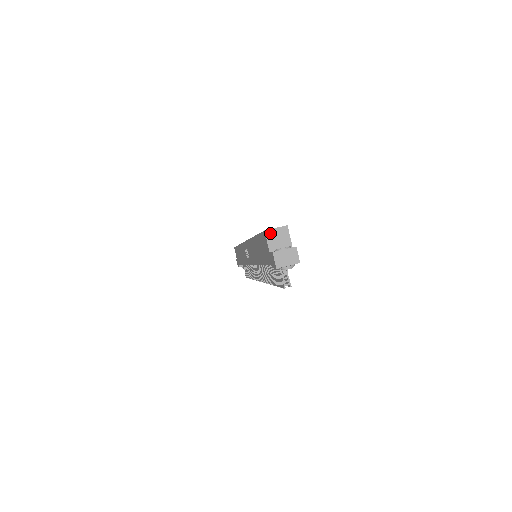
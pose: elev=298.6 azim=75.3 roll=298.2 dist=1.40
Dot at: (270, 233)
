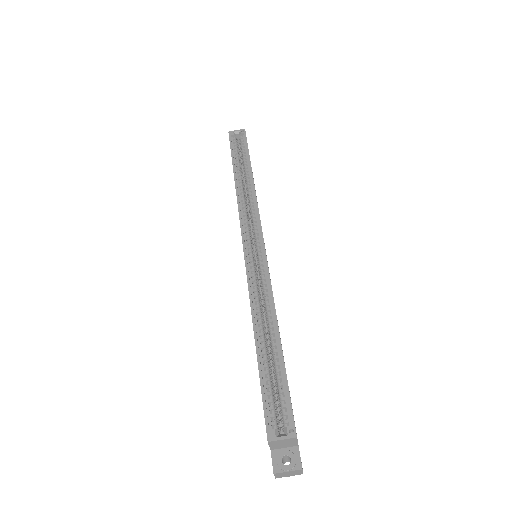
Dot at: (274, 442)
